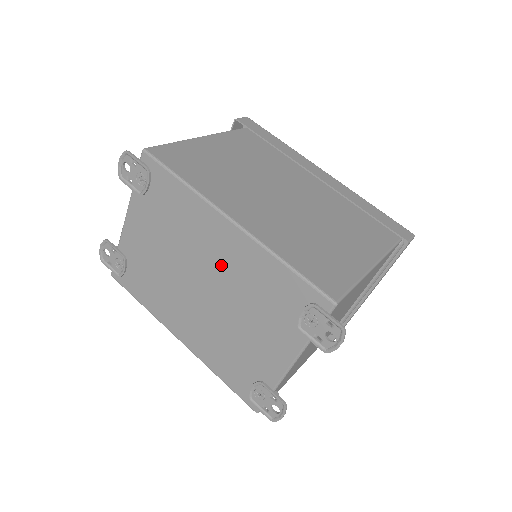
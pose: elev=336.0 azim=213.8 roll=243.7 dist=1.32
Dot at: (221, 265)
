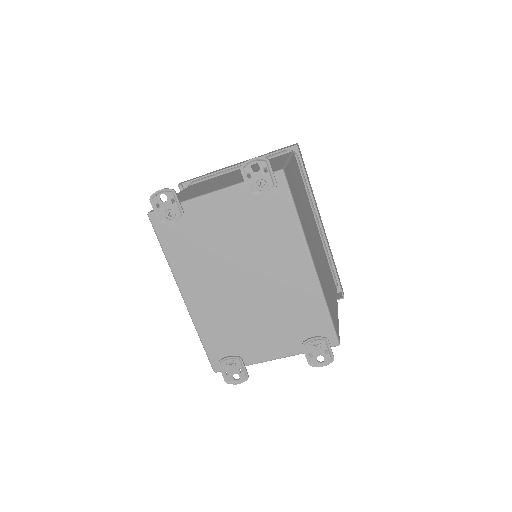
Dot at: (277, 280)
